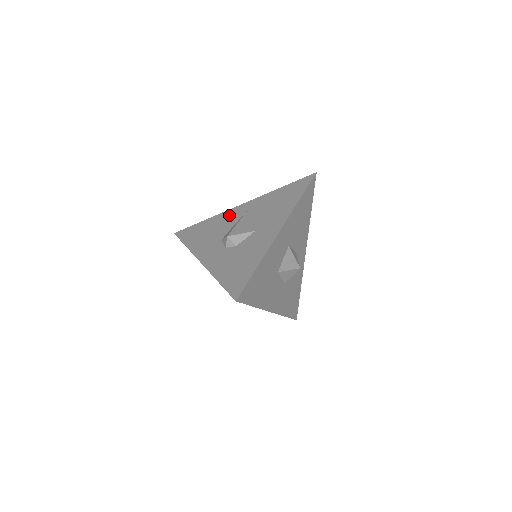
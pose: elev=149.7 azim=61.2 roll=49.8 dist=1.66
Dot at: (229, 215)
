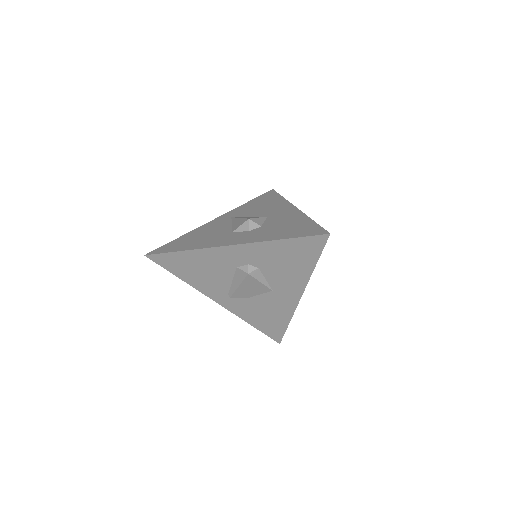
Dot at: (212, 225)
